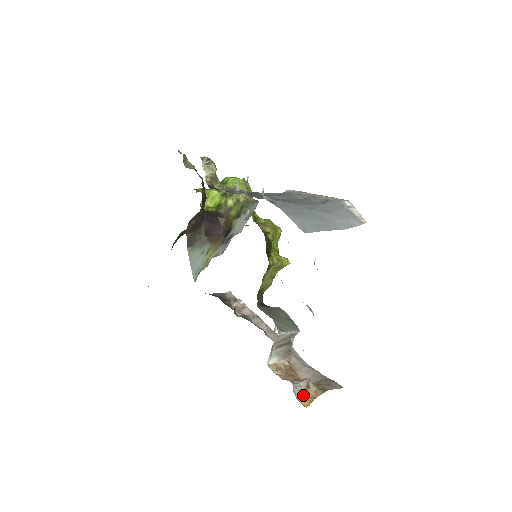
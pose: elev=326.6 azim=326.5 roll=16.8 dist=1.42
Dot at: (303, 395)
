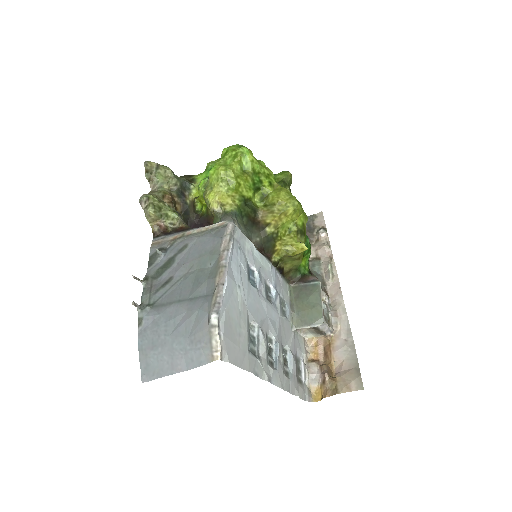
Dot at: (319, 387)
